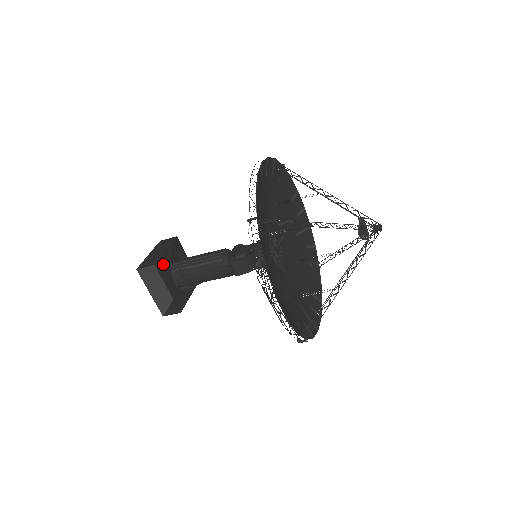
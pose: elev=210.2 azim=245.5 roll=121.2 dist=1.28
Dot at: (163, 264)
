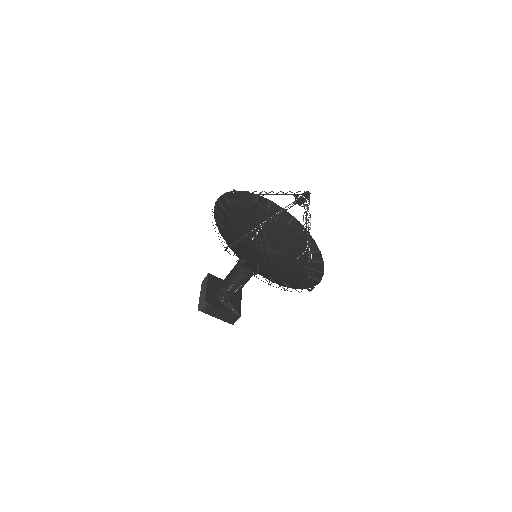
Dot at: (216, 280)
